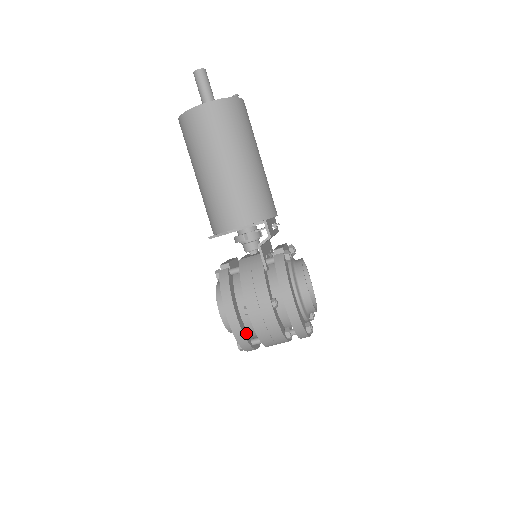
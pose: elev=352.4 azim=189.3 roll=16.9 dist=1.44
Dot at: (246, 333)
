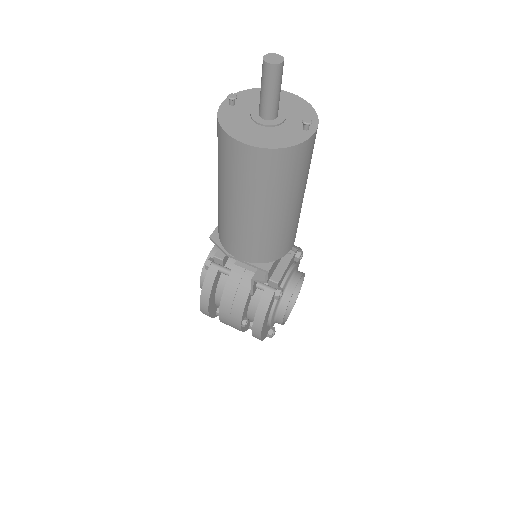
Dot at: occluded
